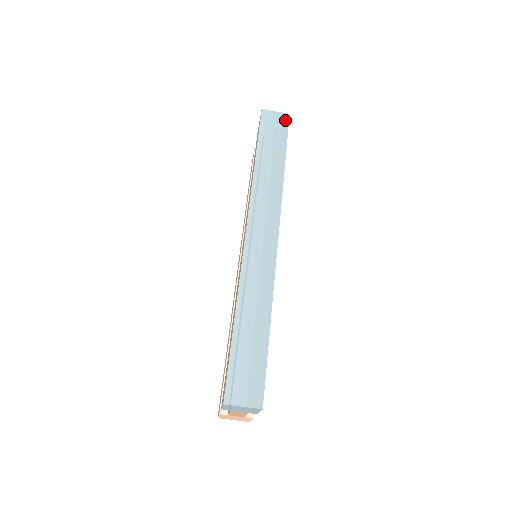
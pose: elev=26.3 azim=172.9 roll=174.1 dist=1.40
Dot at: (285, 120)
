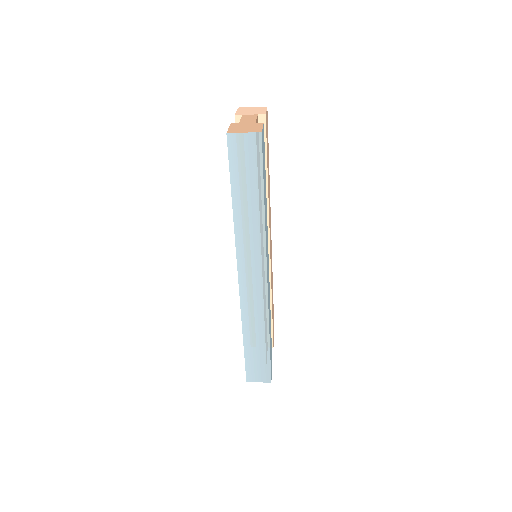
Dot at: (257, 144)
